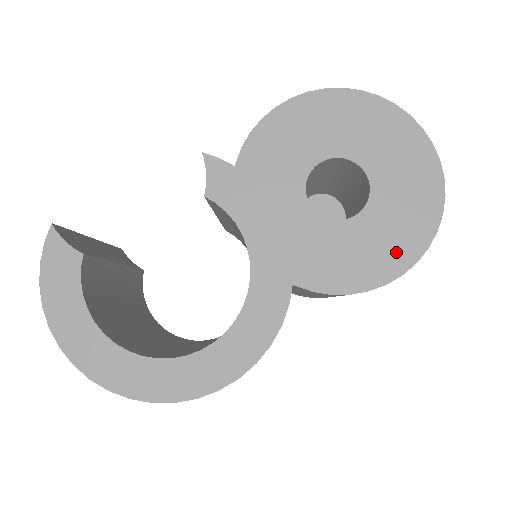
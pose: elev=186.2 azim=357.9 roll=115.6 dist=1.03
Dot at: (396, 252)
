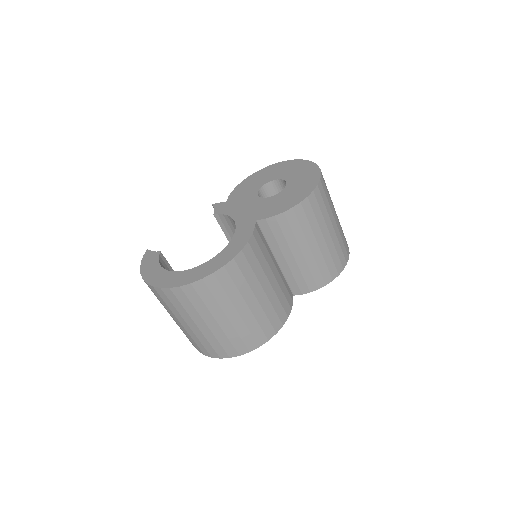
Dot at: (302, 192)
